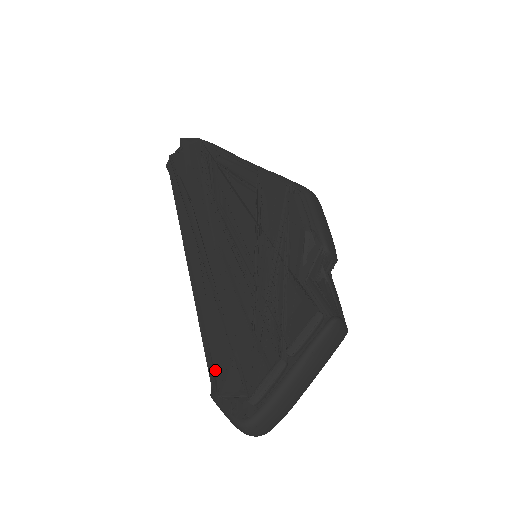
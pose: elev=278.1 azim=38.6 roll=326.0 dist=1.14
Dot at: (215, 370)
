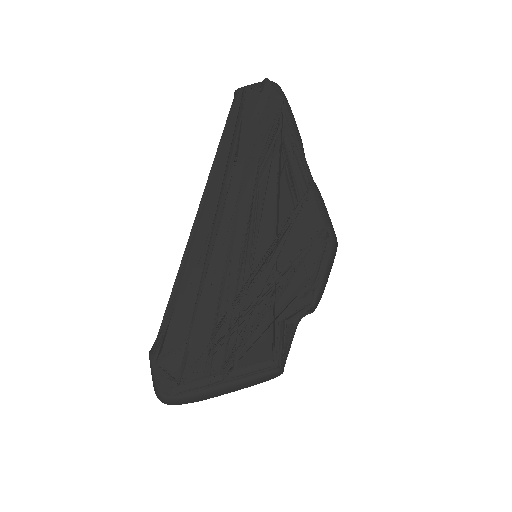
Dot at: (166, 340)
